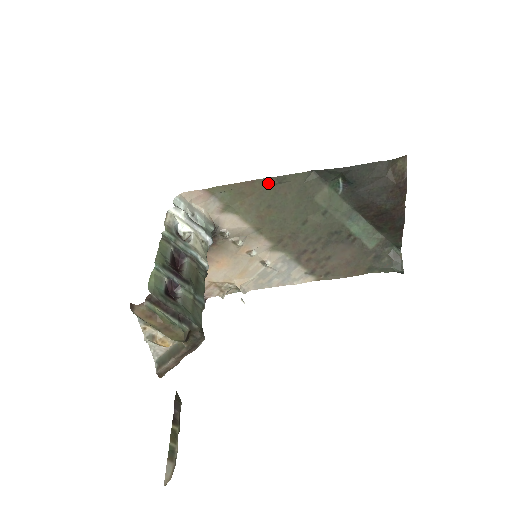
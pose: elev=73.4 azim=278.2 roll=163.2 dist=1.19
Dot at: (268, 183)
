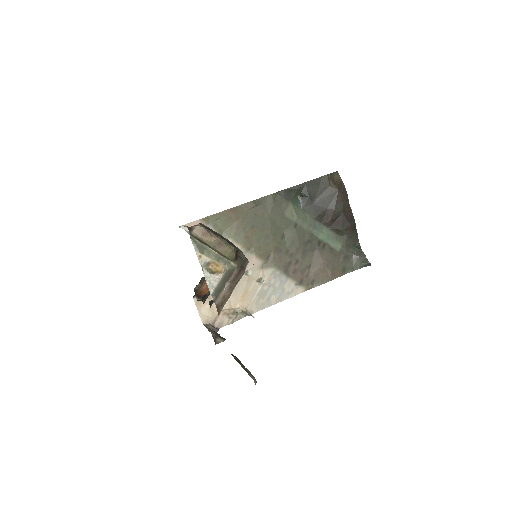
Dot at: (248, 207)
